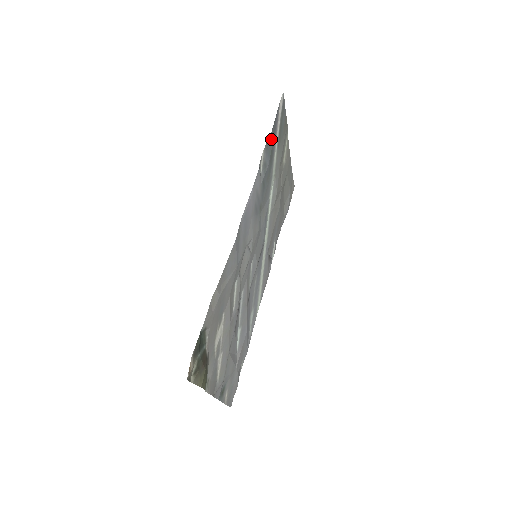
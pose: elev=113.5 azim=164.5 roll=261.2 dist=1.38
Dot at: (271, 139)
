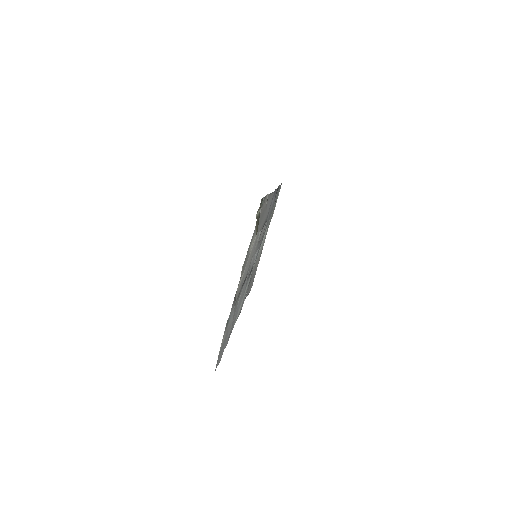
Dot at: occluded
